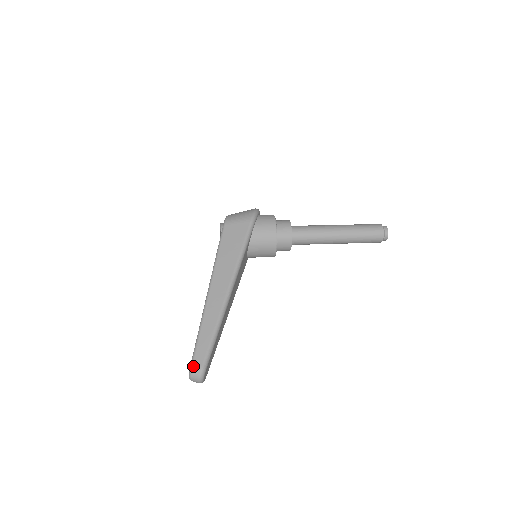
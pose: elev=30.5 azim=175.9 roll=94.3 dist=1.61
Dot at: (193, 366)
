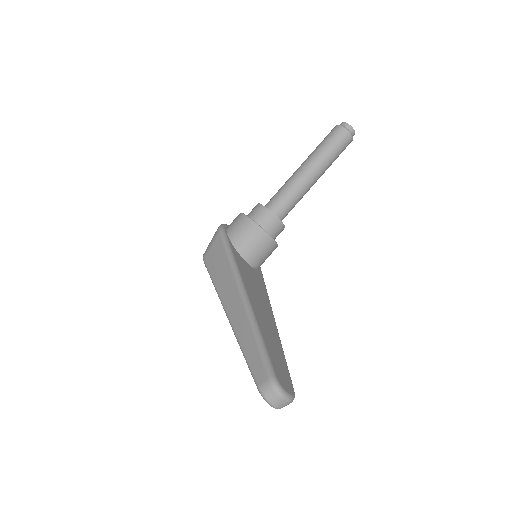
Dot at: (260, 387)
